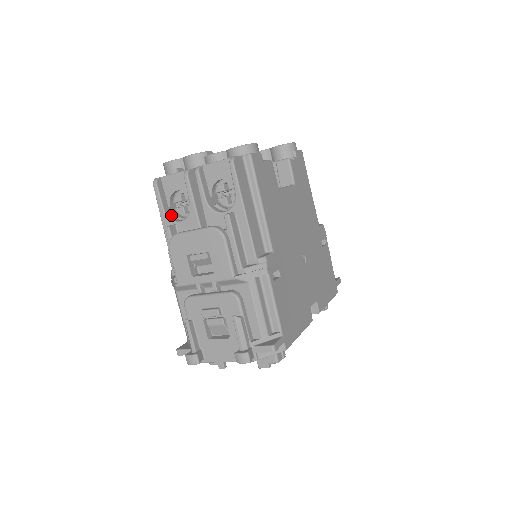
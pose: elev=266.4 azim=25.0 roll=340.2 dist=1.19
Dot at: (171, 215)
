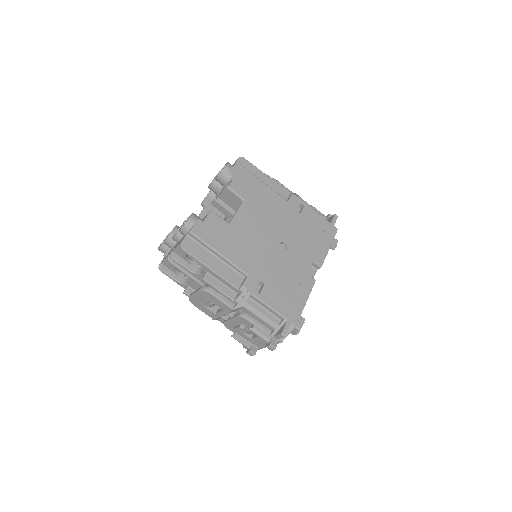
Dot at: (183, 280)
